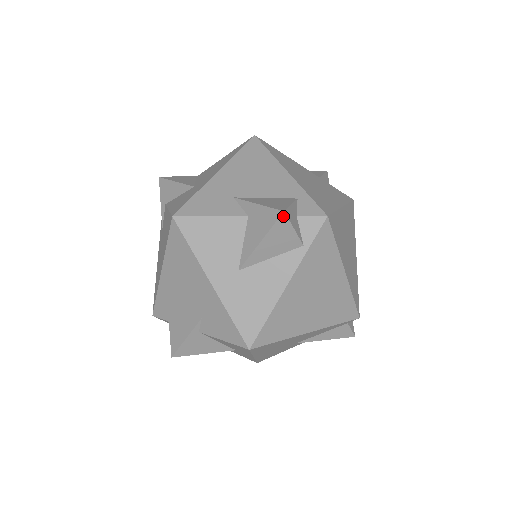
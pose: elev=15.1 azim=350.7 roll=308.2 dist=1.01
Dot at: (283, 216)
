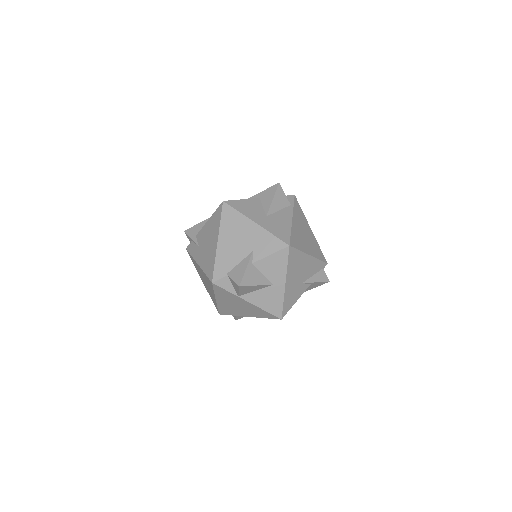
Dot at: (279, 185)
